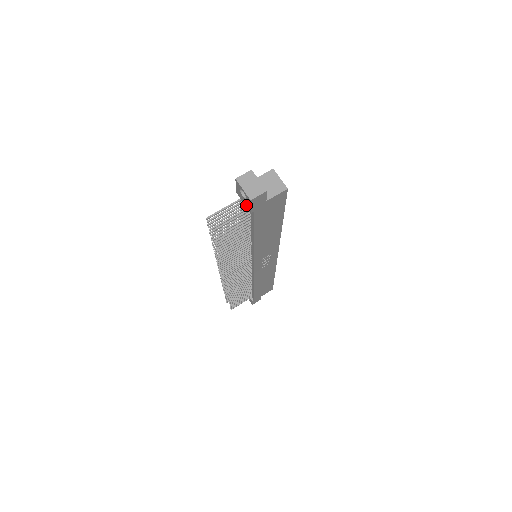
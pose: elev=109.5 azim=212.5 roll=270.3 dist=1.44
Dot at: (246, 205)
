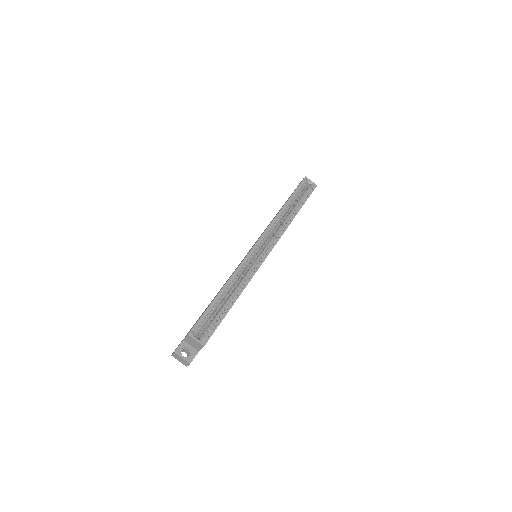
Dot at: occluded
